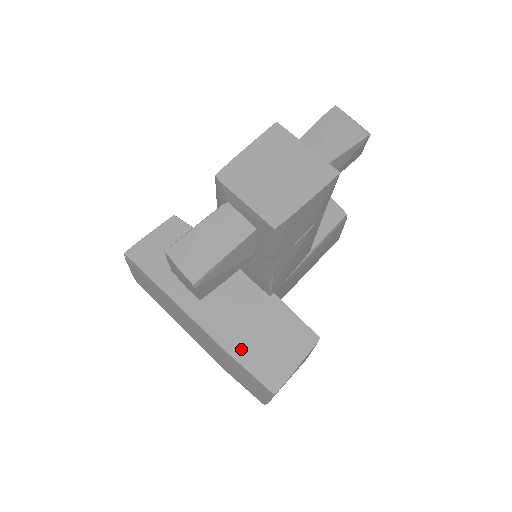
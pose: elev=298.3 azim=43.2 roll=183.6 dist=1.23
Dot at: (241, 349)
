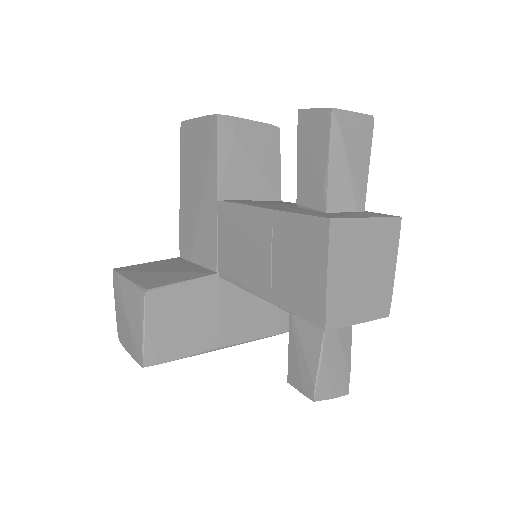
Dot at: occluded
